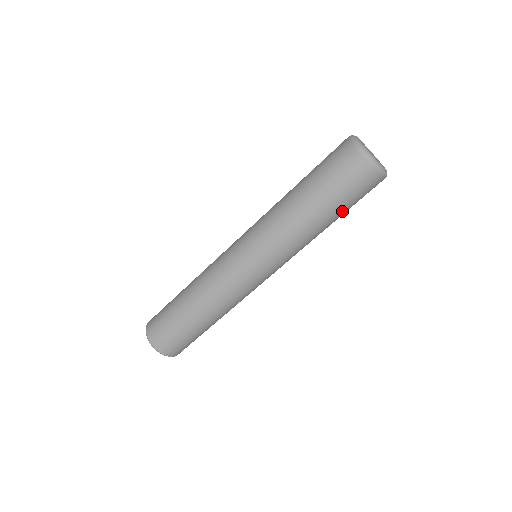
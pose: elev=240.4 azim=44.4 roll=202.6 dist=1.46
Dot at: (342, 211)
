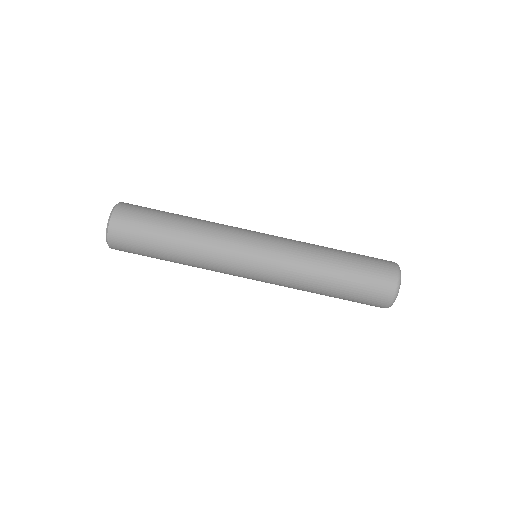
Dot at: (345, 294)
